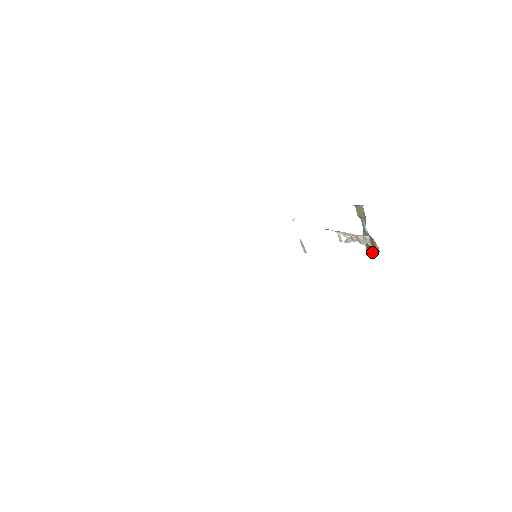
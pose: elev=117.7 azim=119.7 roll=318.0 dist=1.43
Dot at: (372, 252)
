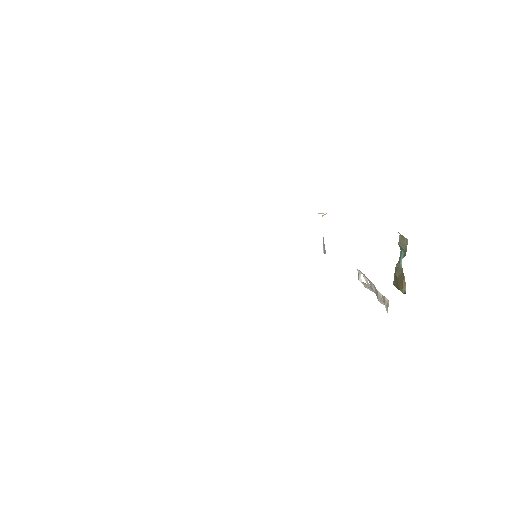
Dot at: (398, 288)
